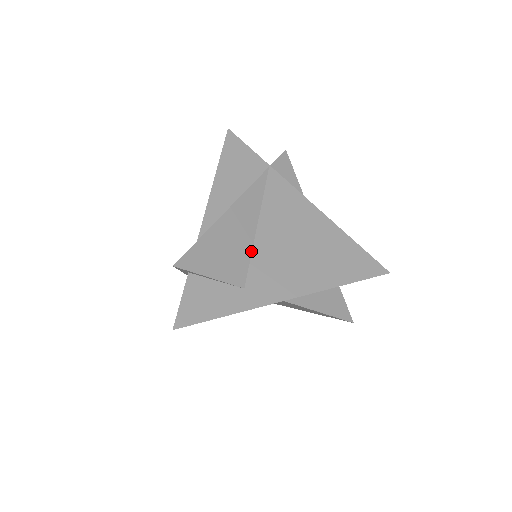
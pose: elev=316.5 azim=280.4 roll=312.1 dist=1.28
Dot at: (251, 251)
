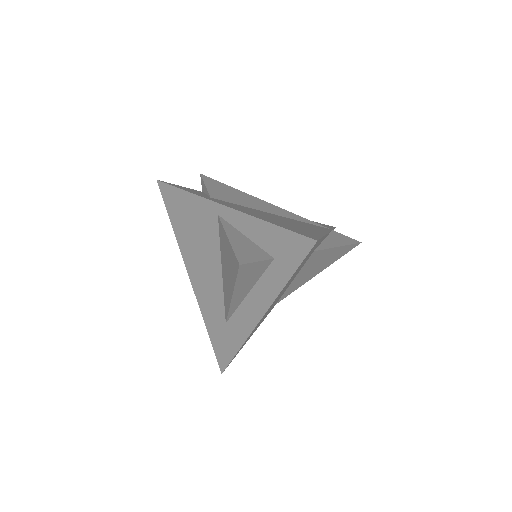
Dot at: (246, 207)
